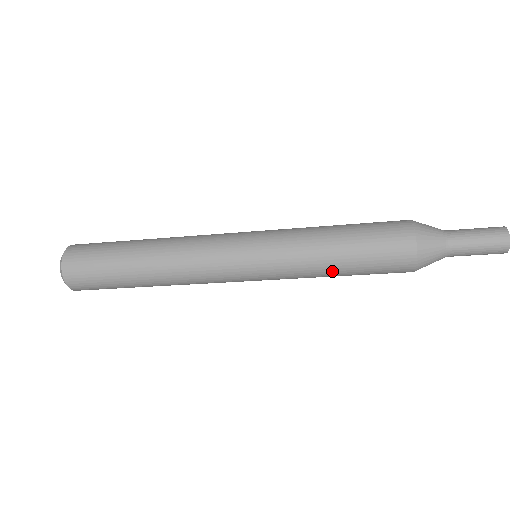
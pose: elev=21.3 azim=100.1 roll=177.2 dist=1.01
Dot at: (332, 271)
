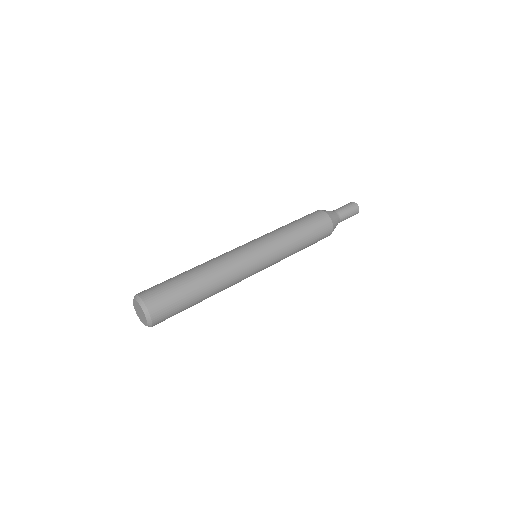
Dot at: occluded
